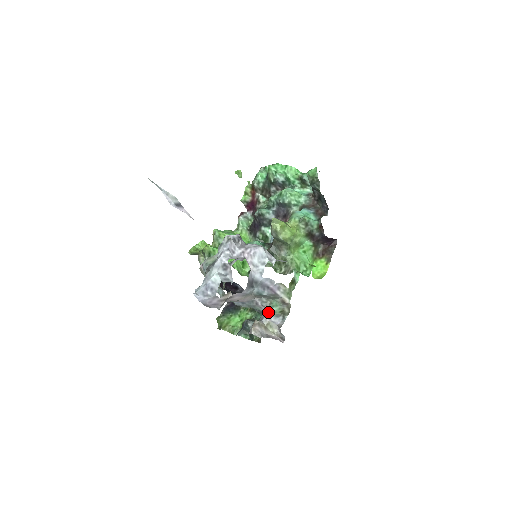
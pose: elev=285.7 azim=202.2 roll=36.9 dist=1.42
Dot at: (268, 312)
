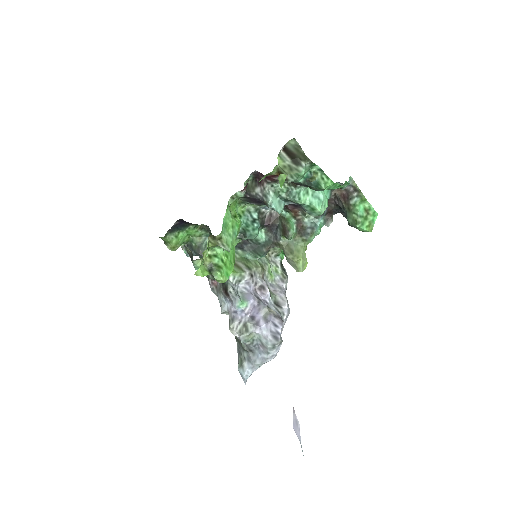
Dot at: occluded
